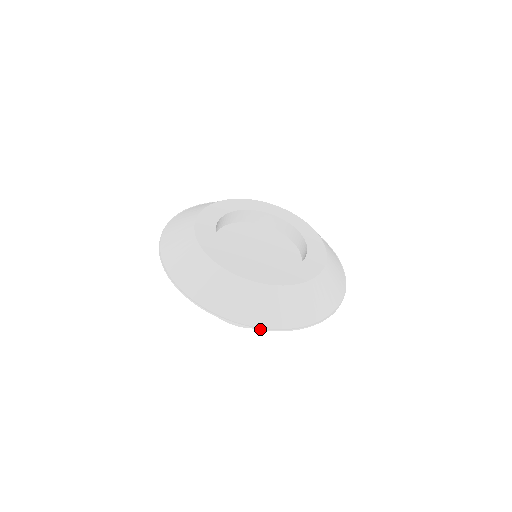
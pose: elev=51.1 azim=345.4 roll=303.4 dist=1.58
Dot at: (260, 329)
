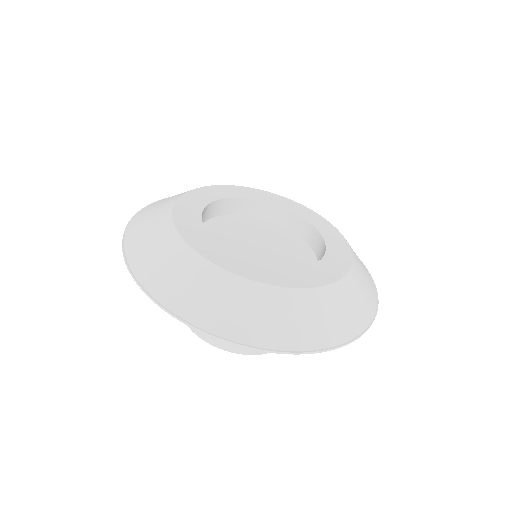
Dot at: (316, 352)
